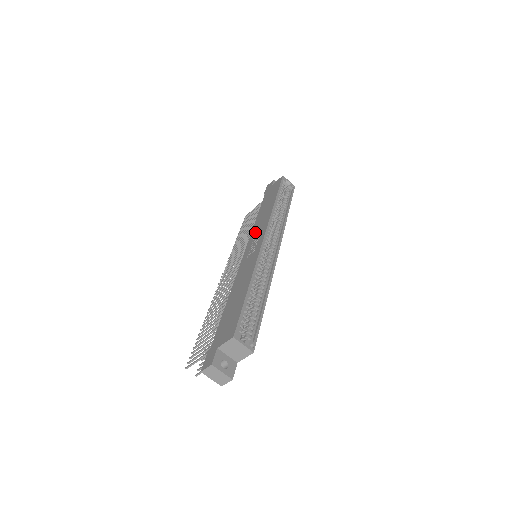
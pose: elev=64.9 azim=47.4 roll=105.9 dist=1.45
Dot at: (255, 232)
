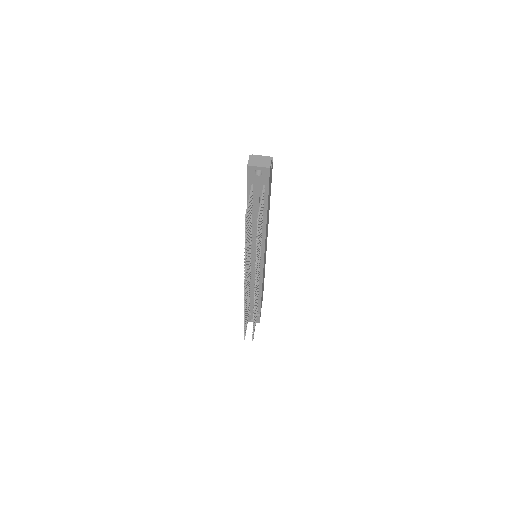
Dot at: occluded
